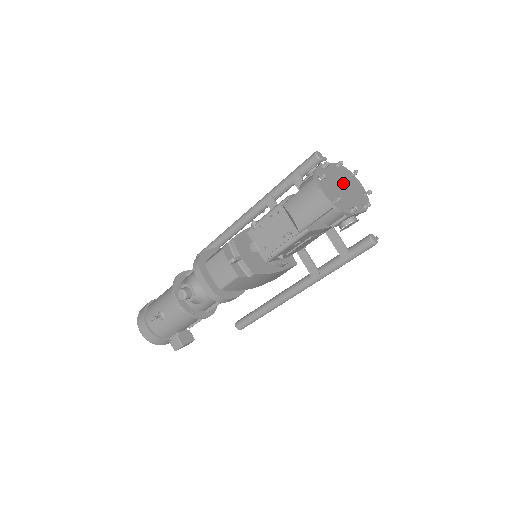
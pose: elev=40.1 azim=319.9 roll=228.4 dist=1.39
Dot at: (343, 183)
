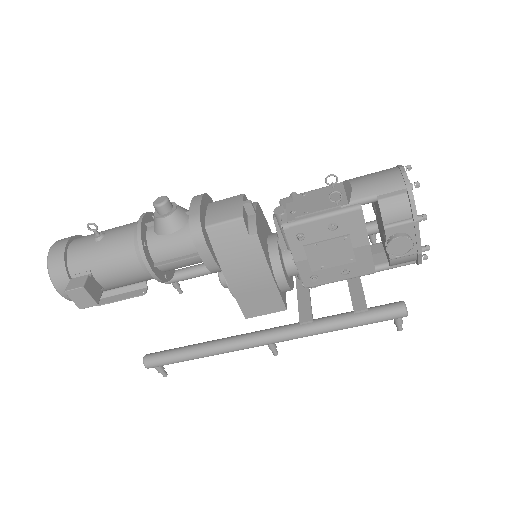
Dot at: occluded
